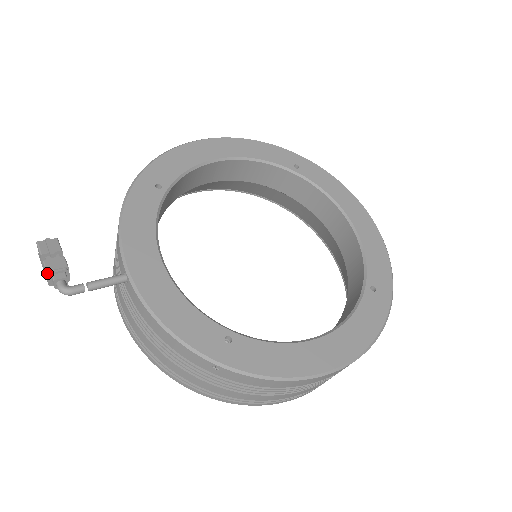
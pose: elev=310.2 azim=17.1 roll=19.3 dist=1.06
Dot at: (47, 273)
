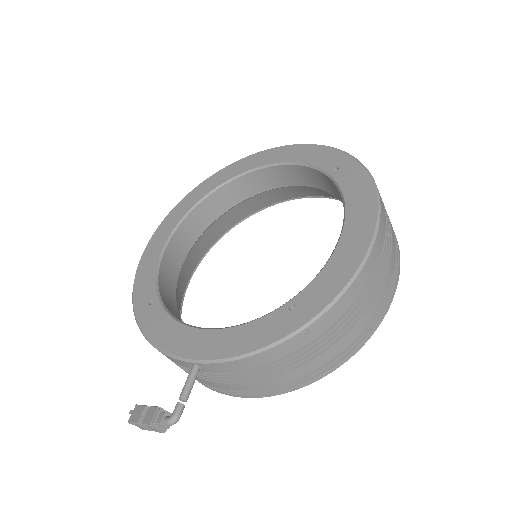
Dot at: (152, 427)
